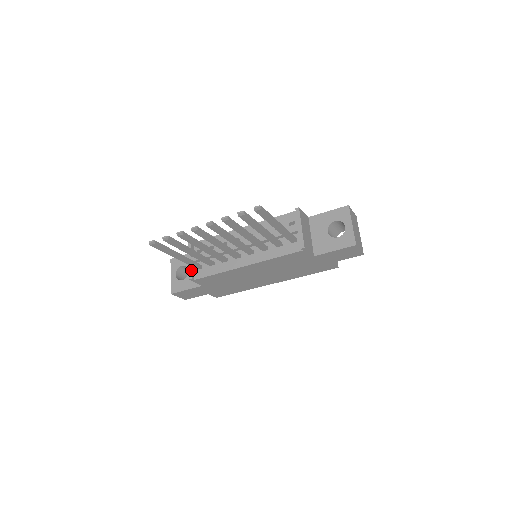
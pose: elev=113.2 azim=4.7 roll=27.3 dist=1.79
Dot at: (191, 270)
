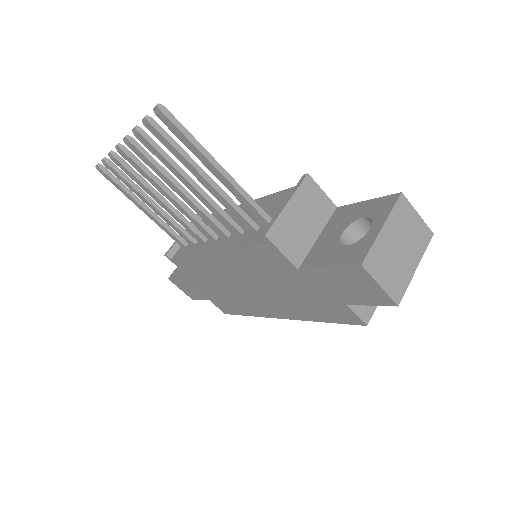
Dot at: (174, 244)
